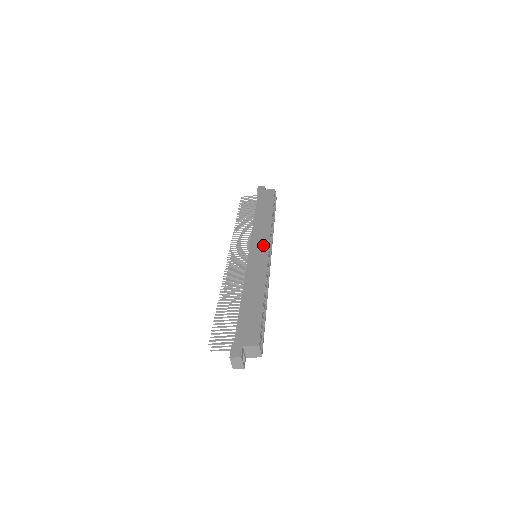
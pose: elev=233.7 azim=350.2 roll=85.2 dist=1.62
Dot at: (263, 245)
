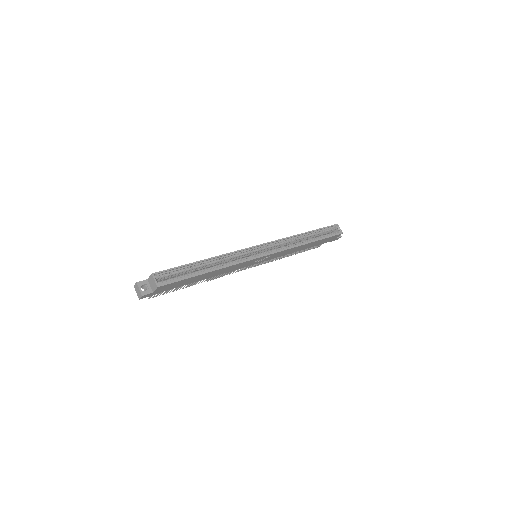
Dot at: occluded
